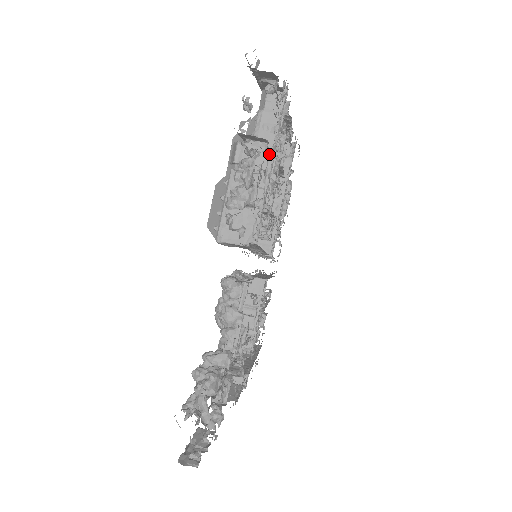
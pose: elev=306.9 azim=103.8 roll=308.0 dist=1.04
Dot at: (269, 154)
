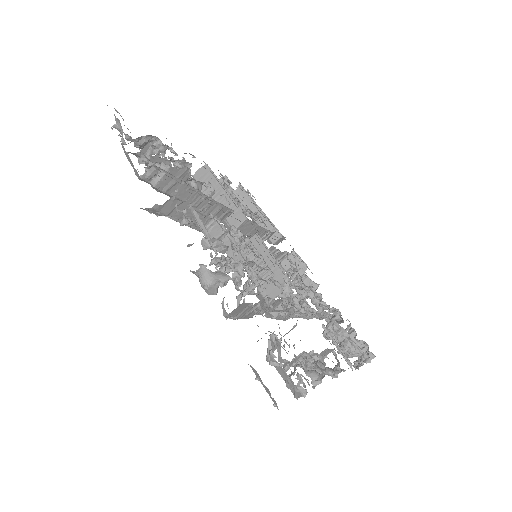
Dot at: occluded
